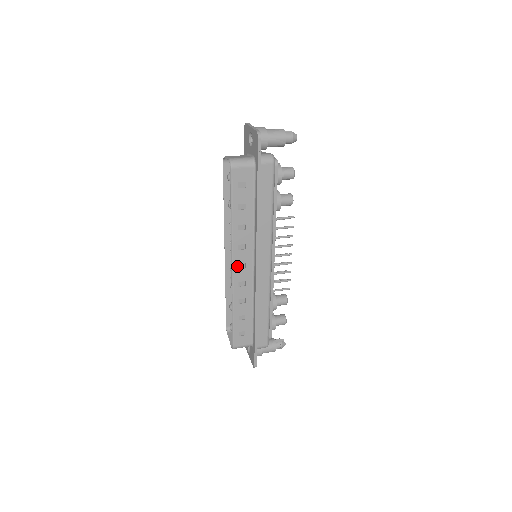
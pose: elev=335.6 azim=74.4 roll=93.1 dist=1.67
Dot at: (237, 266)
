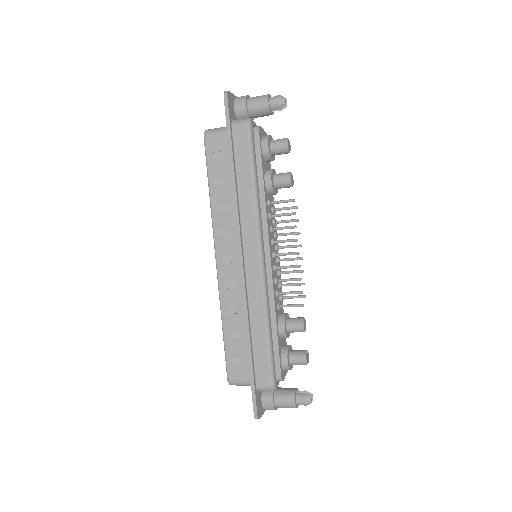
Dot at: (221, 259)
